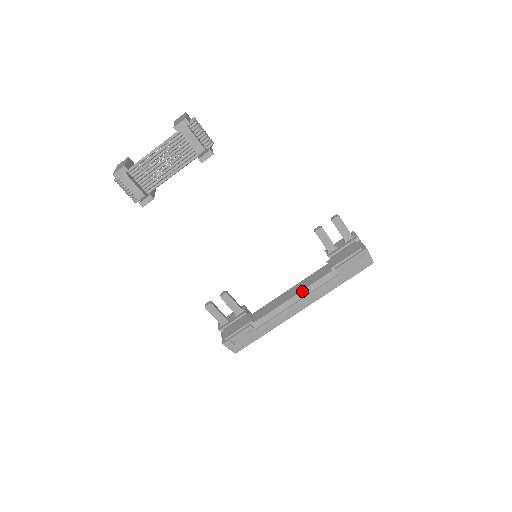
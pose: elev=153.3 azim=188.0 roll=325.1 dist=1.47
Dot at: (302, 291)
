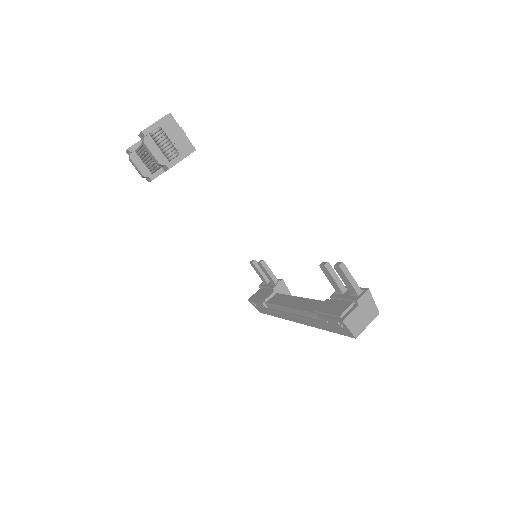
Dot at: (295, 309)
